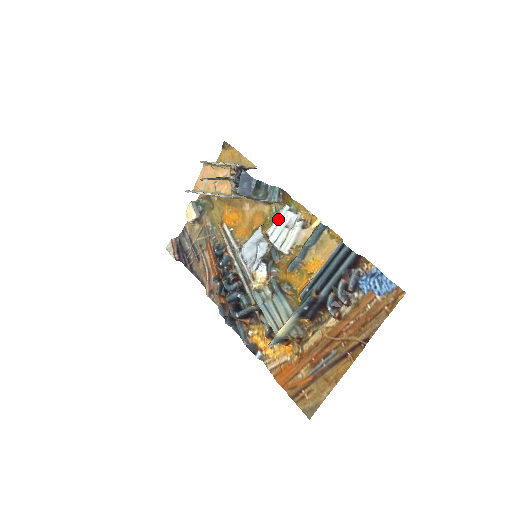
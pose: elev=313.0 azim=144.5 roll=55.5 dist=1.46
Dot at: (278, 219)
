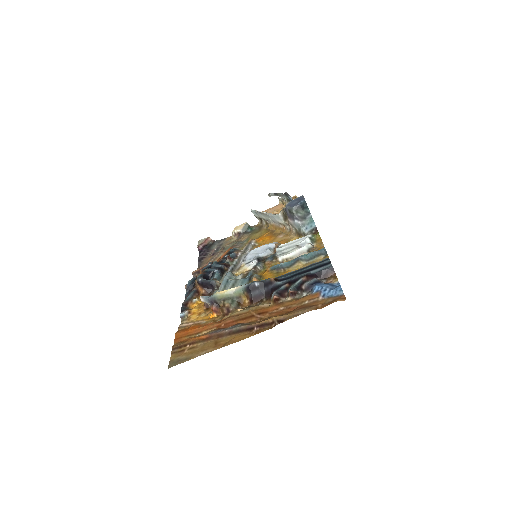
Dot at: (296, 240)
